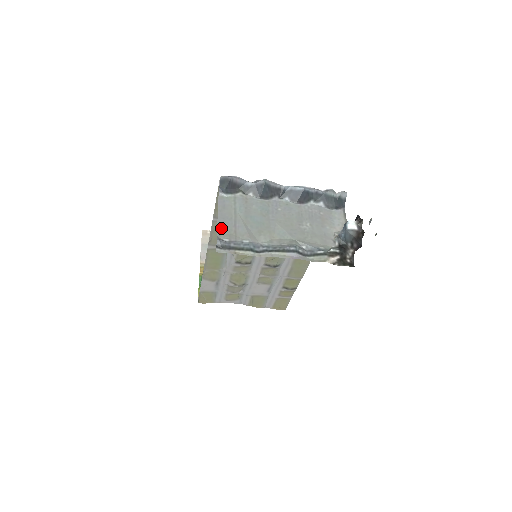
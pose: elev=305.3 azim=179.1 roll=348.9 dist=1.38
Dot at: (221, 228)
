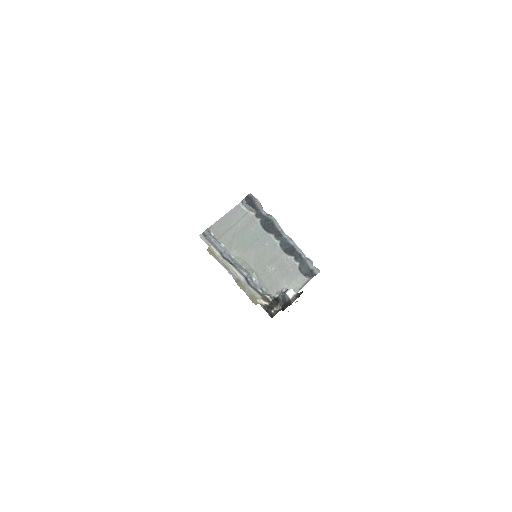
Dot at: (218, 224)
